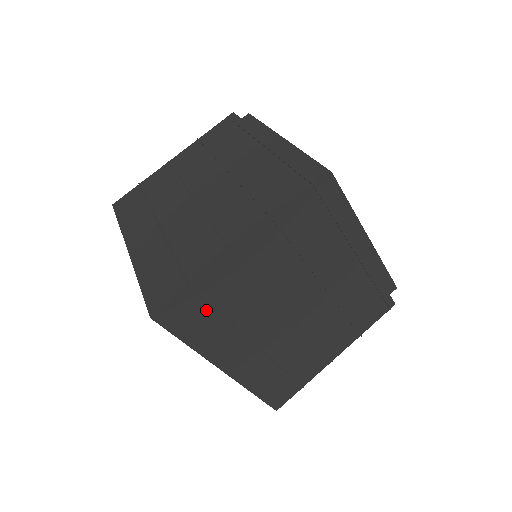
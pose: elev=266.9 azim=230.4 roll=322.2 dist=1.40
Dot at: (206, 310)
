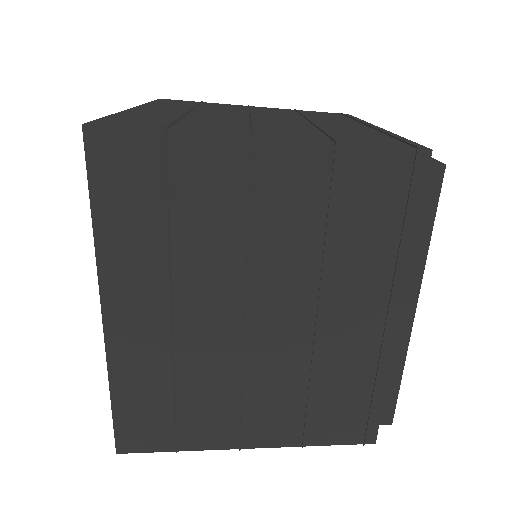
Dot at: occluded
